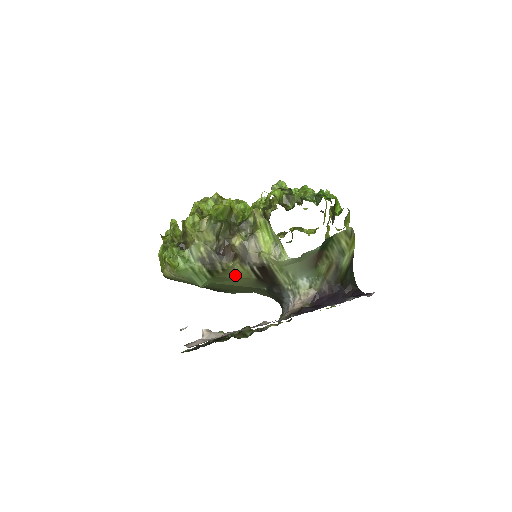
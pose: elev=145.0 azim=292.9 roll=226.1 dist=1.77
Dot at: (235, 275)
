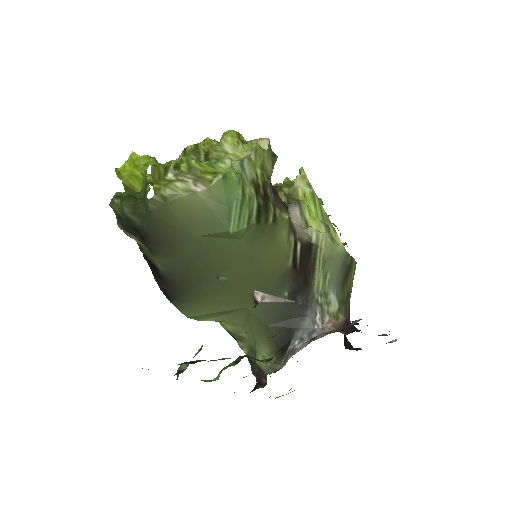
Dot at: (277, 242)
